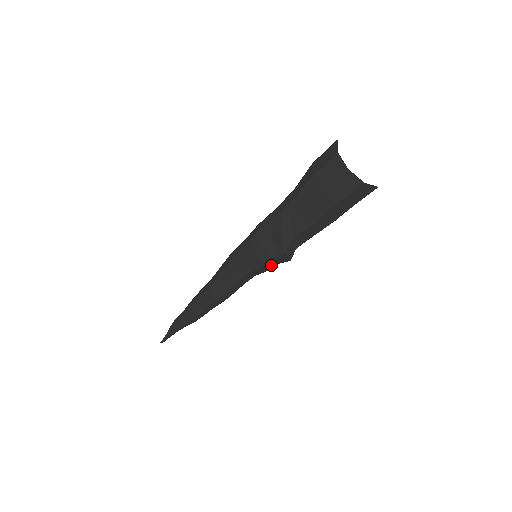
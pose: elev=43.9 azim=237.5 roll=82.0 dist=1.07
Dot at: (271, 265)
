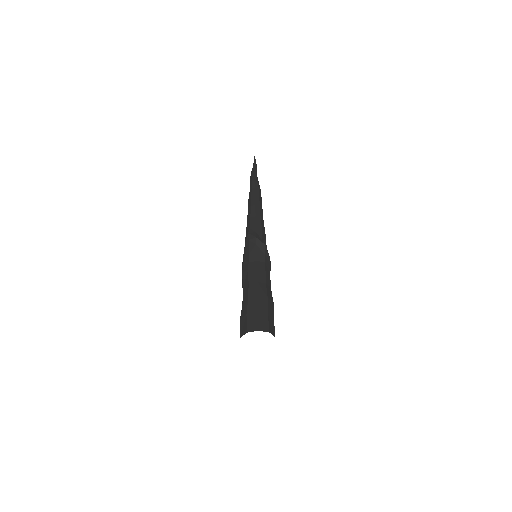
Dot at: occluded
